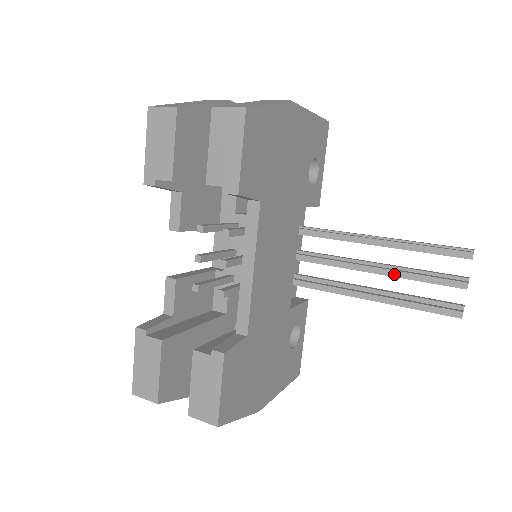
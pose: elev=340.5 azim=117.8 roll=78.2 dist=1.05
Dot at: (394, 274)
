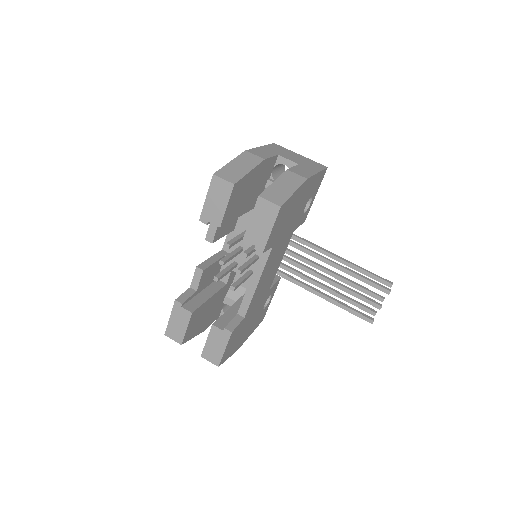
Dot at: (341, 288)
